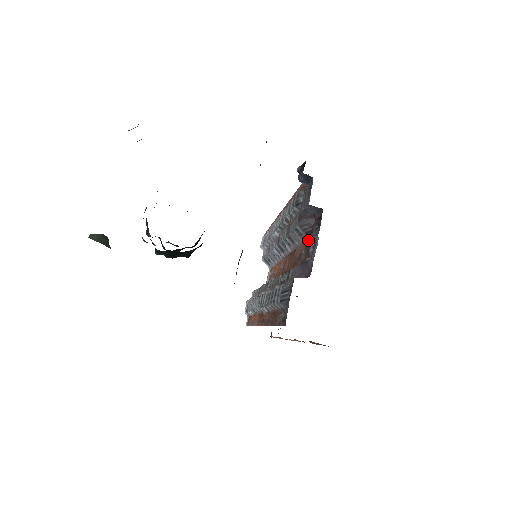
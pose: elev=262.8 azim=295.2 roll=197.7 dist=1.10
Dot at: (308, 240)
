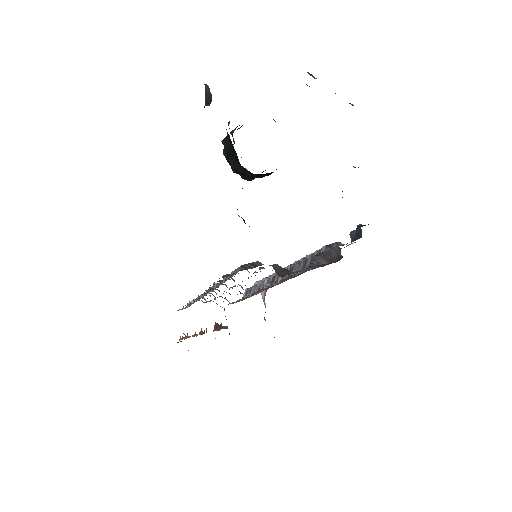
Dot at: (305, 271)
